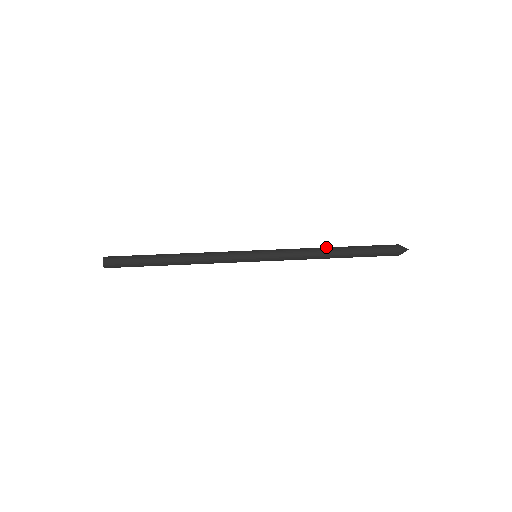
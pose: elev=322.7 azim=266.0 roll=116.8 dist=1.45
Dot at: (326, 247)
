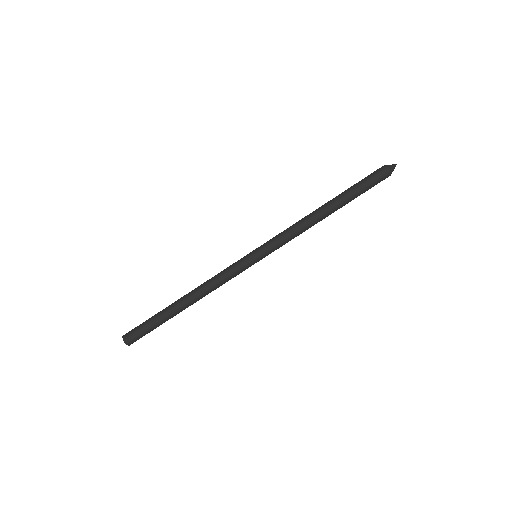
Dot at: (321, 216)
